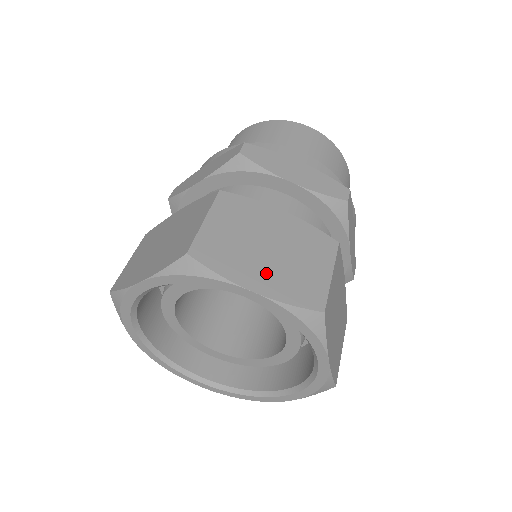
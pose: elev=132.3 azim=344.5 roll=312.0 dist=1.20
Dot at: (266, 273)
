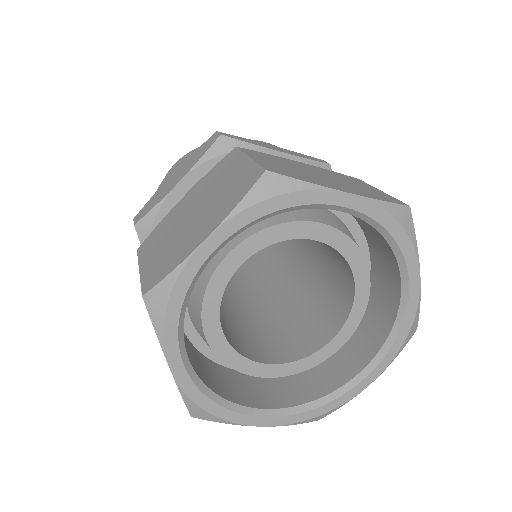
Dot at: occluded
